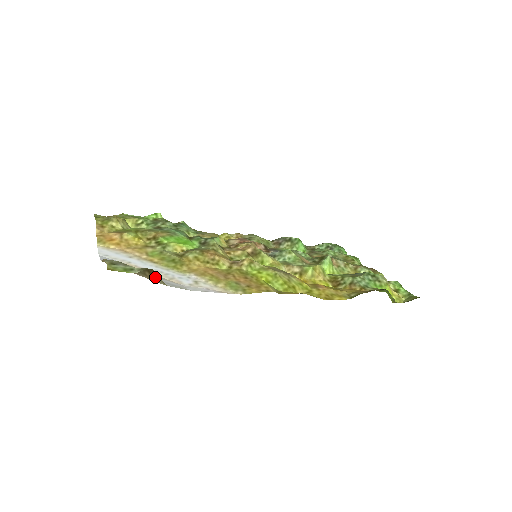
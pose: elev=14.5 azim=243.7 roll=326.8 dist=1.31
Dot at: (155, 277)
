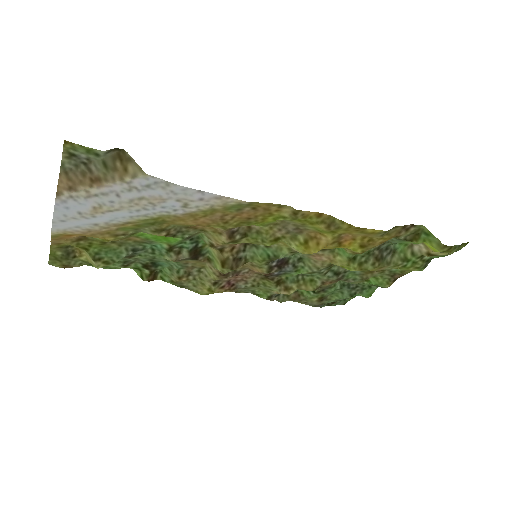
Dot at: (129, 167)
